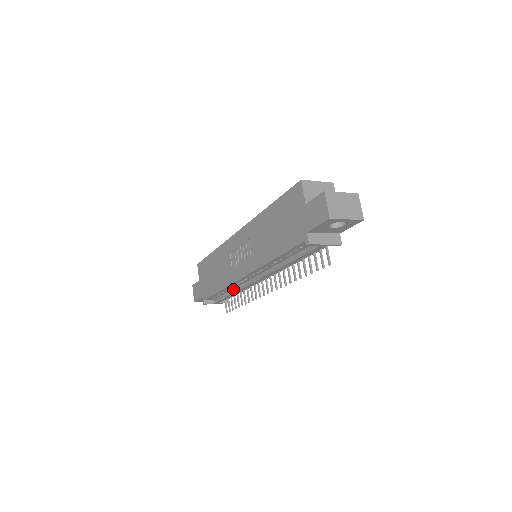
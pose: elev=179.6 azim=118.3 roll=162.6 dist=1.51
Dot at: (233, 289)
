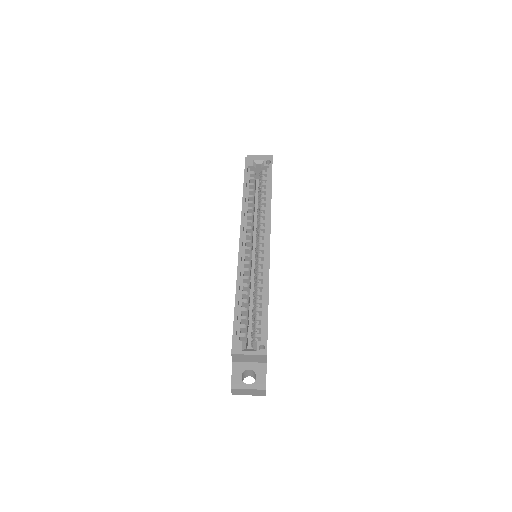
Dot at: occluded
